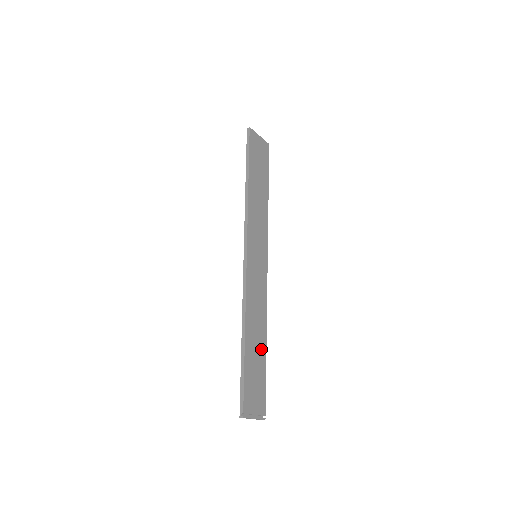
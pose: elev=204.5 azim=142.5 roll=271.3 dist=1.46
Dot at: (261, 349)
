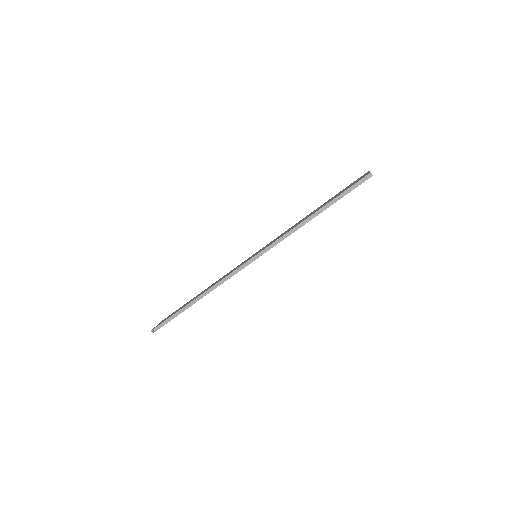
Dot at: occluded
